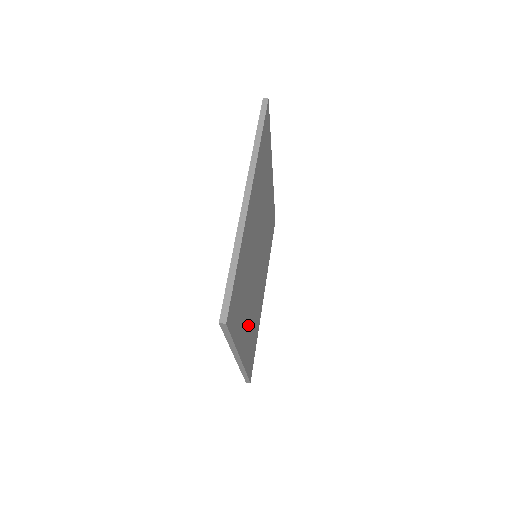
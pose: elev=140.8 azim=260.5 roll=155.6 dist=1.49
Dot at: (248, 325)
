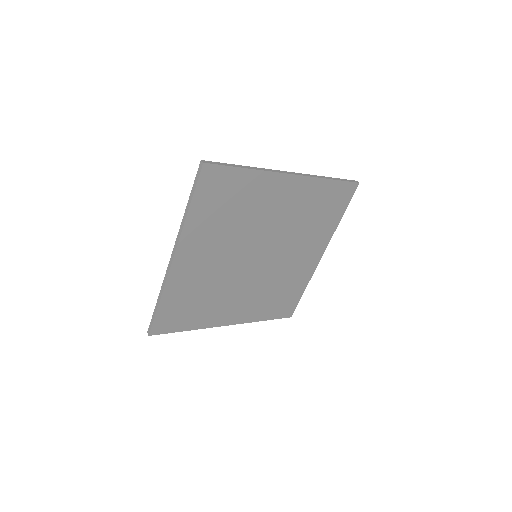
Dot at: (244, 303)
